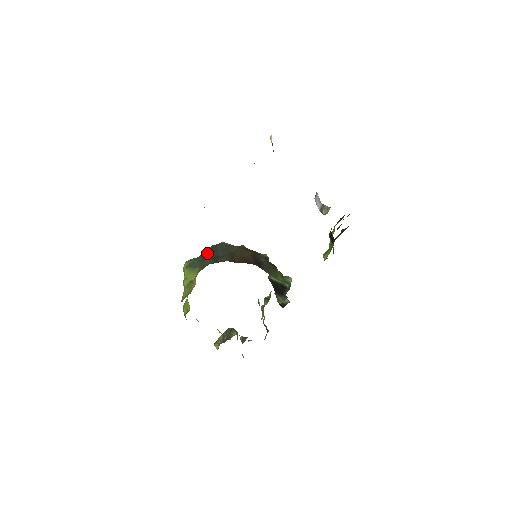
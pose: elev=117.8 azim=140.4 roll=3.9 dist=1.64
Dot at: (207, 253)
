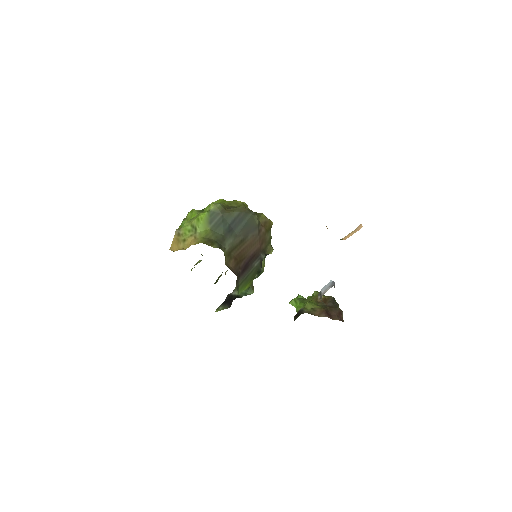
Dot at: (234, 216)
